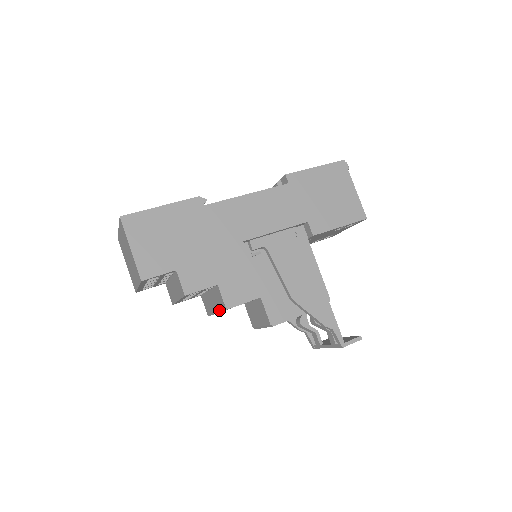
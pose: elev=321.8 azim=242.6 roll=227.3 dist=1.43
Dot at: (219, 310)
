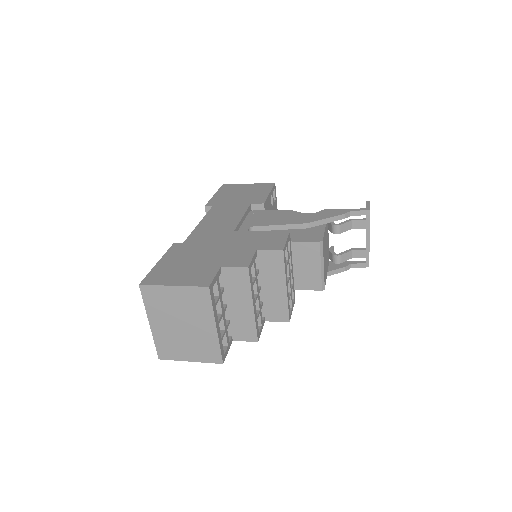
Dot at: (283, 274)
